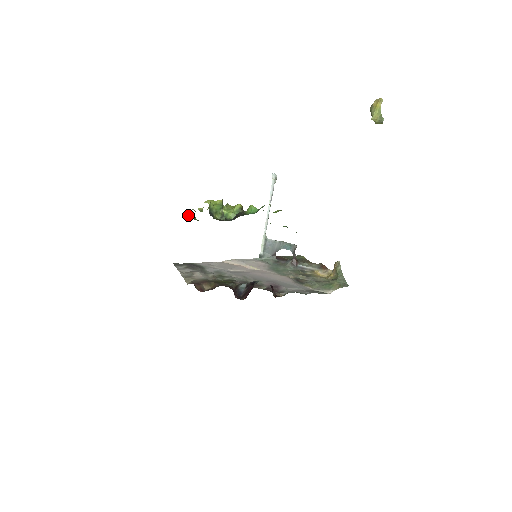
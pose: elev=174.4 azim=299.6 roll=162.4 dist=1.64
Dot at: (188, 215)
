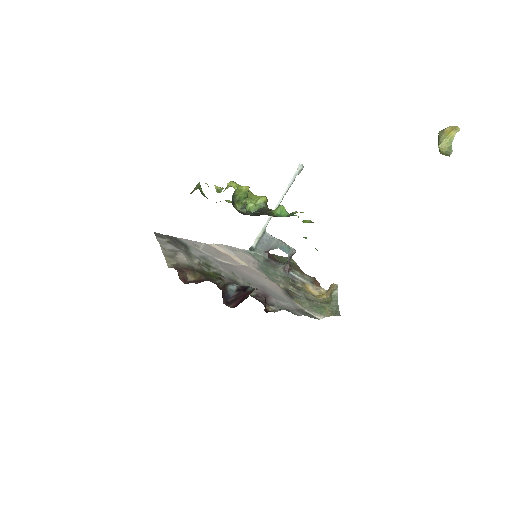
Dot at: occluded
